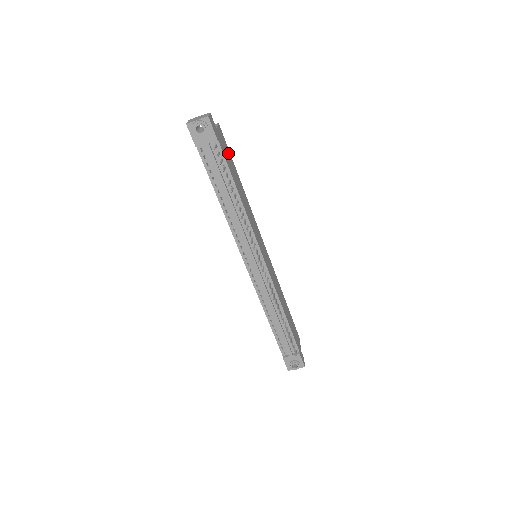
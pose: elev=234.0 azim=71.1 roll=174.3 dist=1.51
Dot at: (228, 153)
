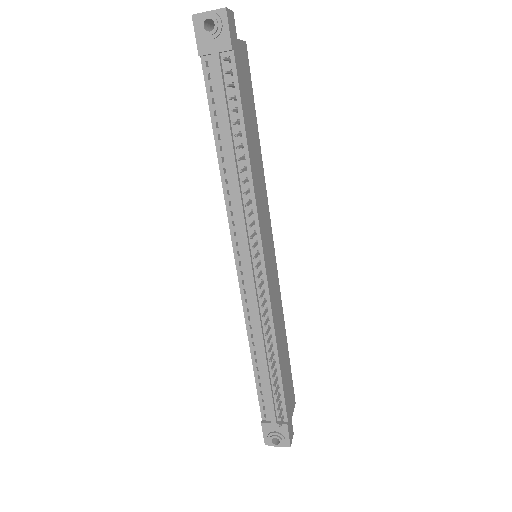
Dot at: (249, 88)
